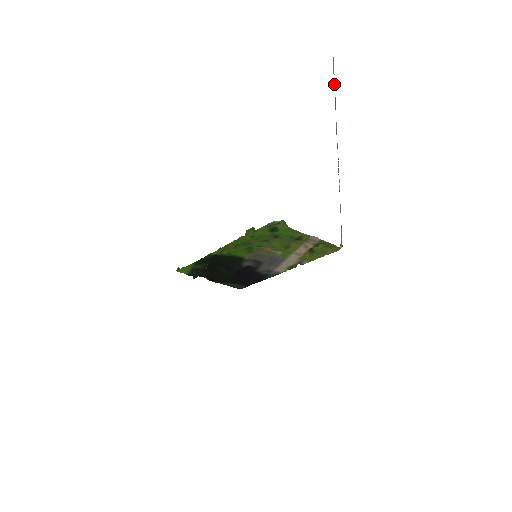
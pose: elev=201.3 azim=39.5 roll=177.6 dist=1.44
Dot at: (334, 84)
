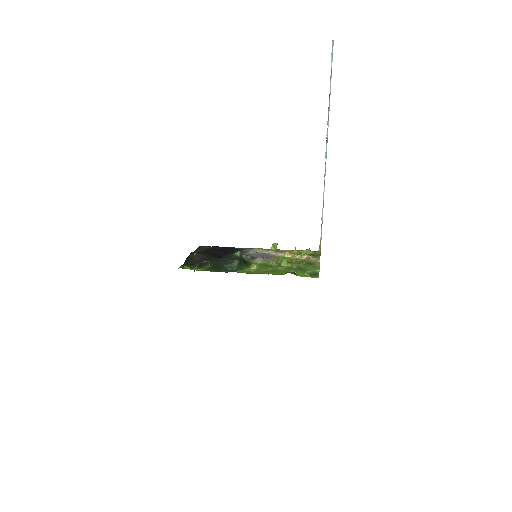
Dot at: occluded
